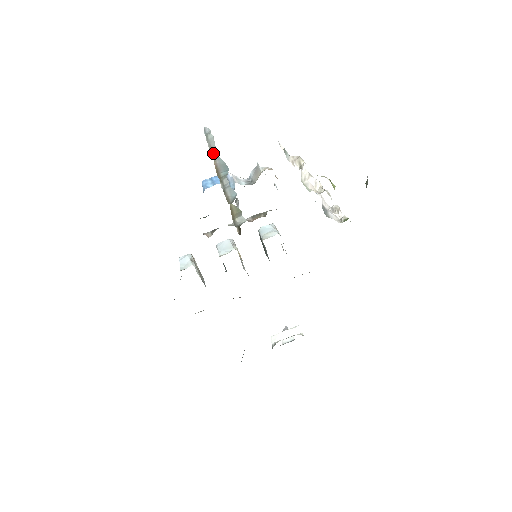
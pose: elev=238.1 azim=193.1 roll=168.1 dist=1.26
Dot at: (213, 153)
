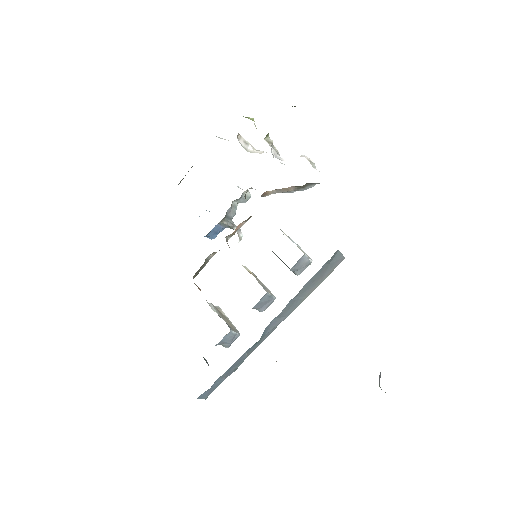
Dot at: occluded
